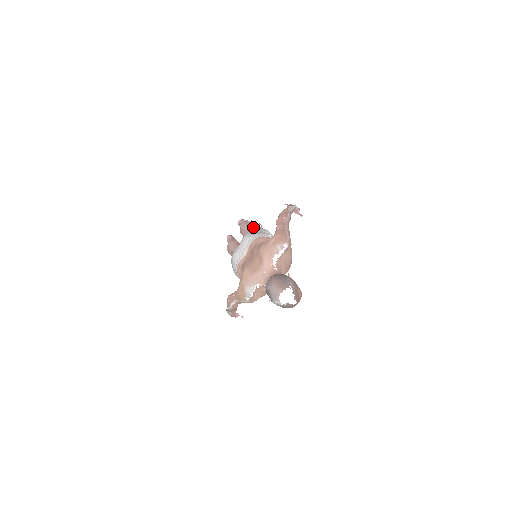
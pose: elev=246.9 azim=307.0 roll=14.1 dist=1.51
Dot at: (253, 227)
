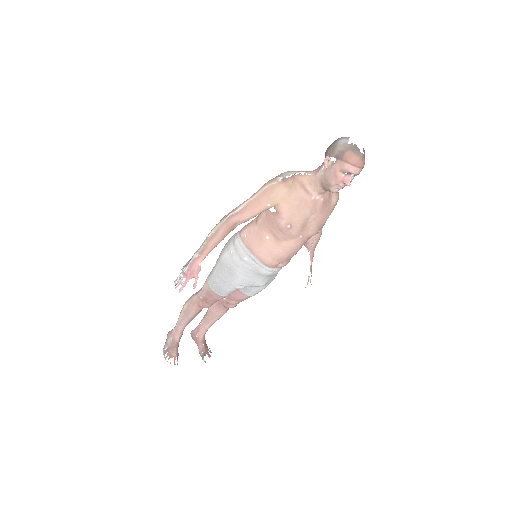
Dot at: occluded
